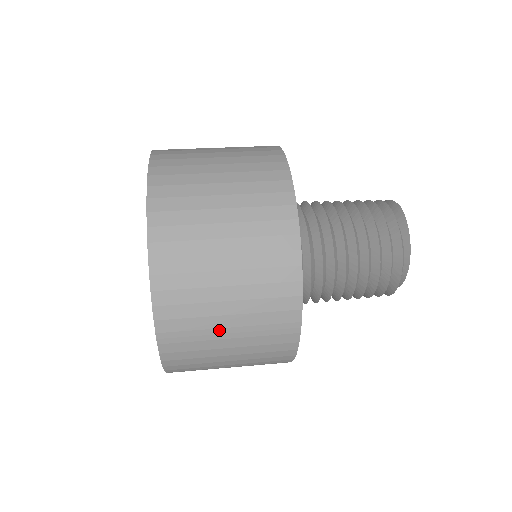
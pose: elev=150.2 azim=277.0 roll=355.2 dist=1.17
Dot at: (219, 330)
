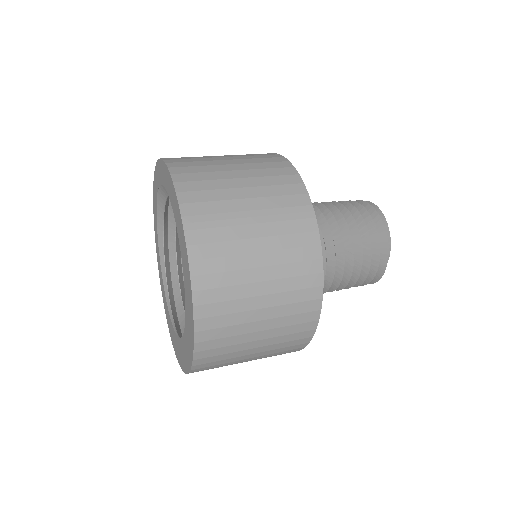
Dot at: (241, 214)
